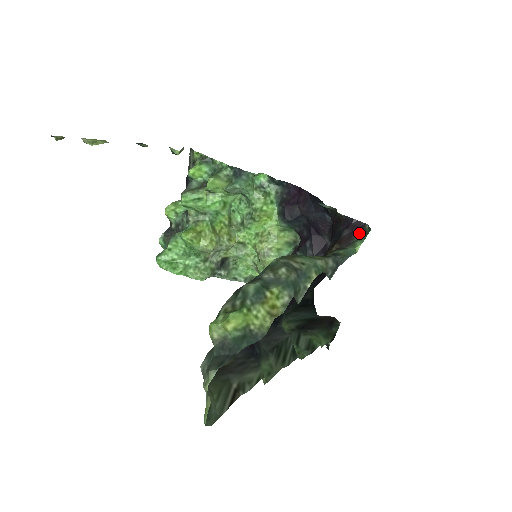
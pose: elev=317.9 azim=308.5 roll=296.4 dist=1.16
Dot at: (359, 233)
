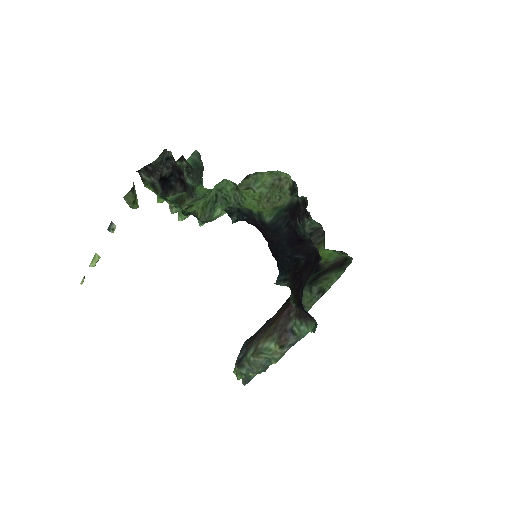
Dot at: (311, 319)
